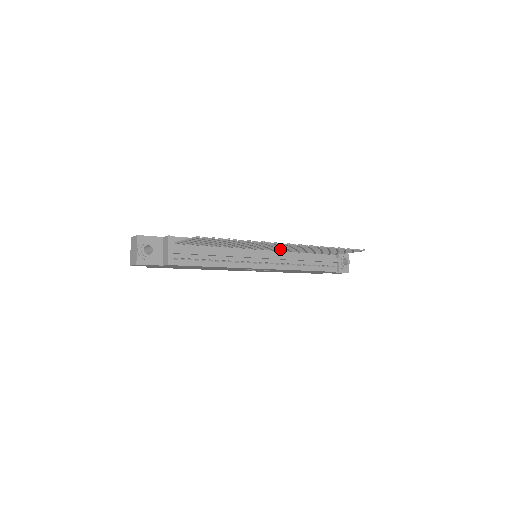
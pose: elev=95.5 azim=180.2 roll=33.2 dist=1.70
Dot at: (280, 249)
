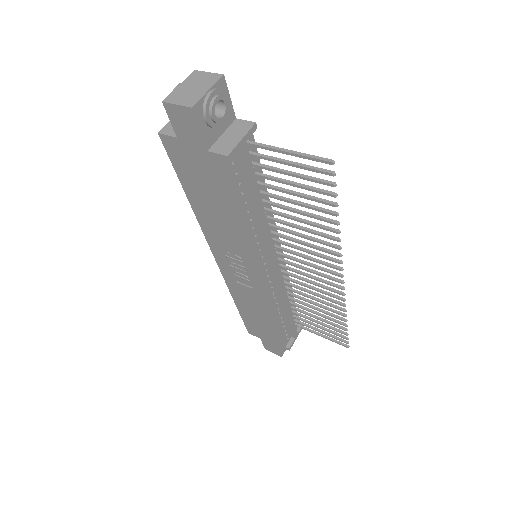
Dot at: (297, 272)
